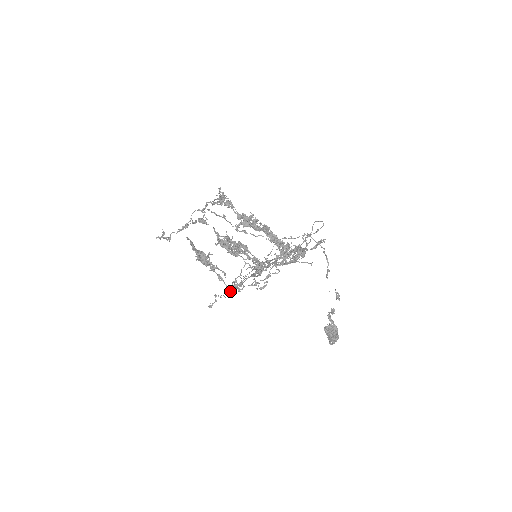
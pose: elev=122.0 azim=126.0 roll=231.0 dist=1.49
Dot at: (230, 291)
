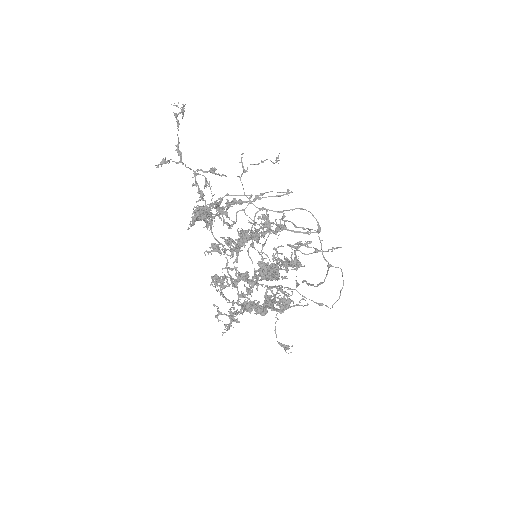
Dot at: occluded
